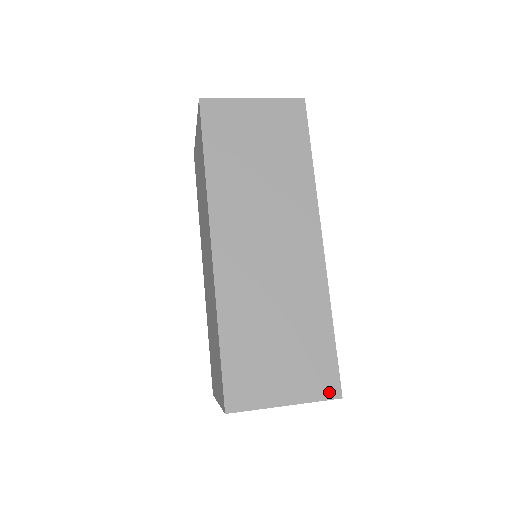
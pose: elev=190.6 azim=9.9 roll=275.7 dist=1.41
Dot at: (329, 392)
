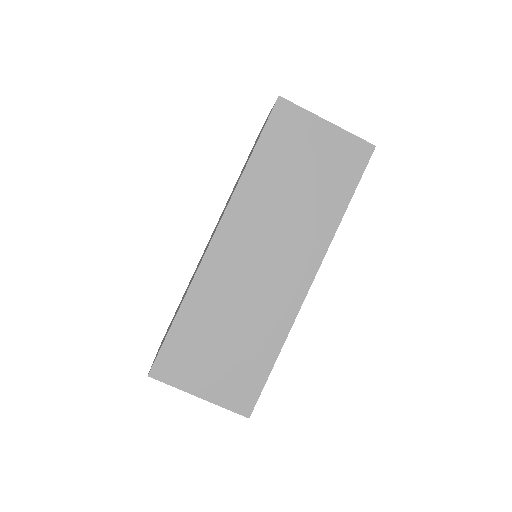
Dot at: (241, 407)
